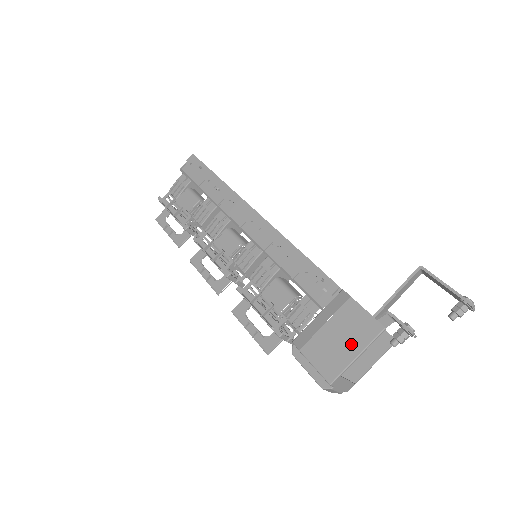
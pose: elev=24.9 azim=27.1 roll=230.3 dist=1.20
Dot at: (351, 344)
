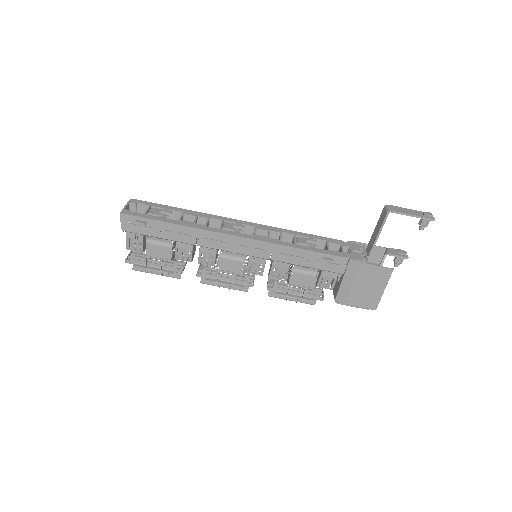
Dot at: (377, 287)
